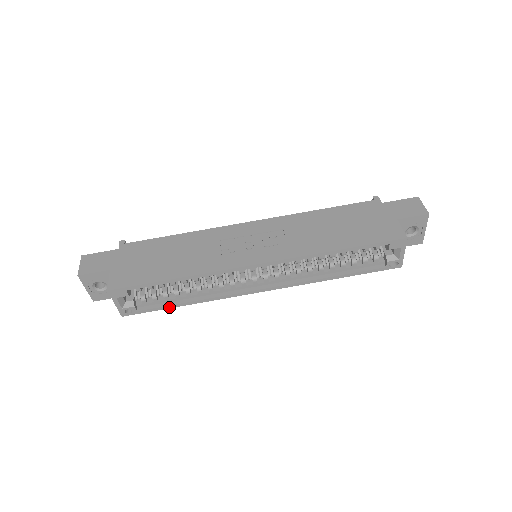
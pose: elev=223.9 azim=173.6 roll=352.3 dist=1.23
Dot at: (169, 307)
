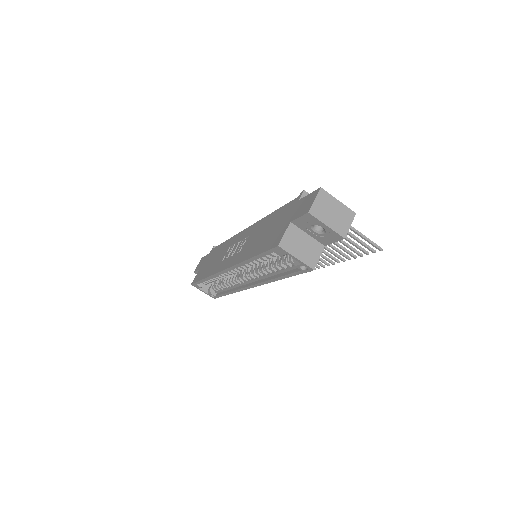
Dot at: (224, 295)
